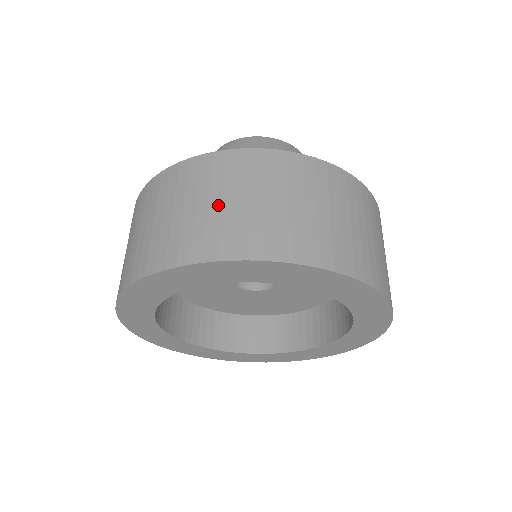
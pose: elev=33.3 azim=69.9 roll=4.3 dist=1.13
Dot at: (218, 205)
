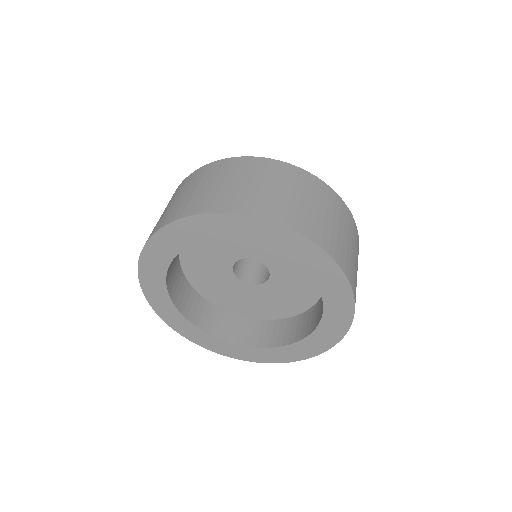
Dot at: occluded
